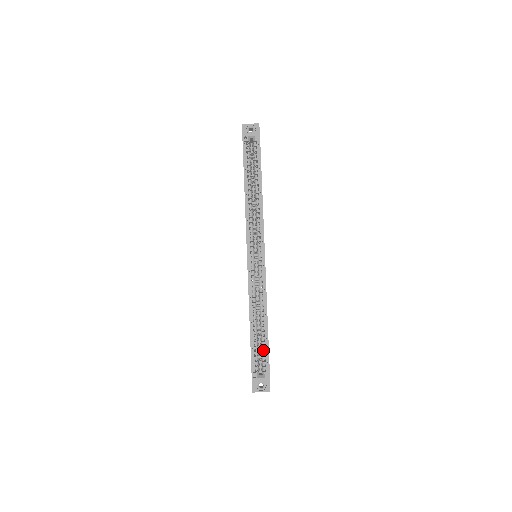
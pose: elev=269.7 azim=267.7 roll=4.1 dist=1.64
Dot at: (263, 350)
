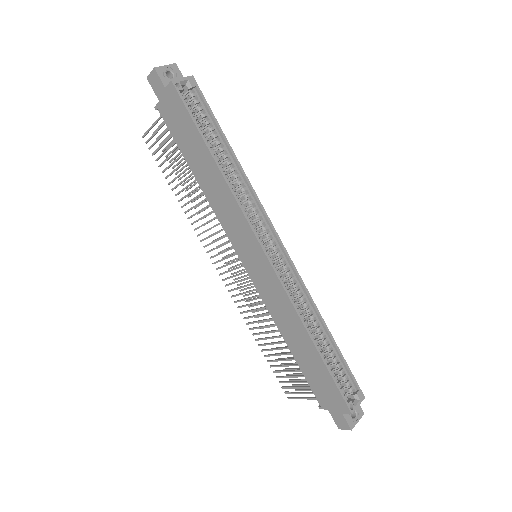
Dot at: (339, 368)
